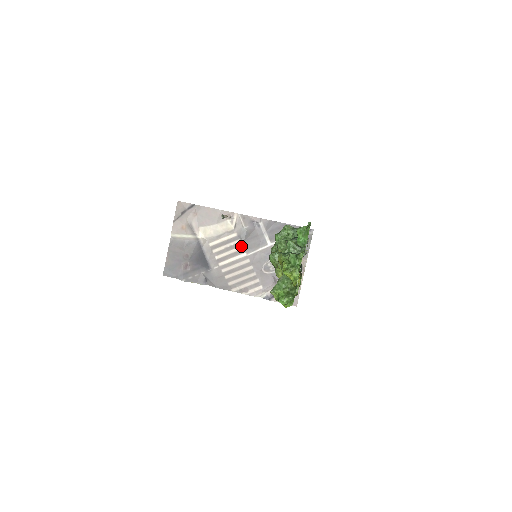
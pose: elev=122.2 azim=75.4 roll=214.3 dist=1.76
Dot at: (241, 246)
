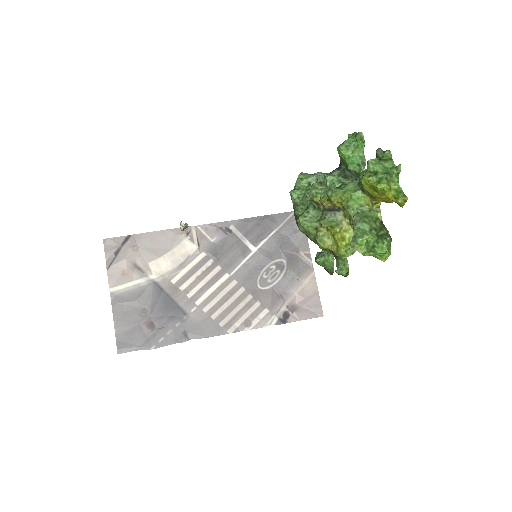
Dot at: (217, 267)
